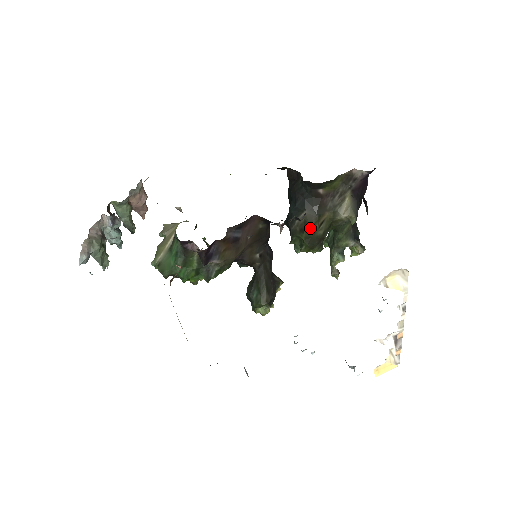
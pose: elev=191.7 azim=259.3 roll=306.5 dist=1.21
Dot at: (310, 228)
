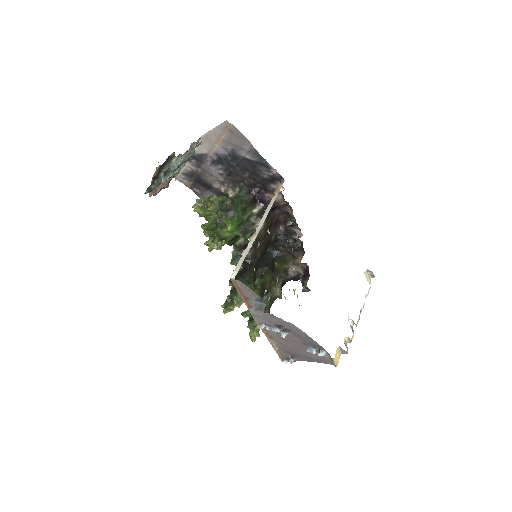
Dot at: (267, 278)
